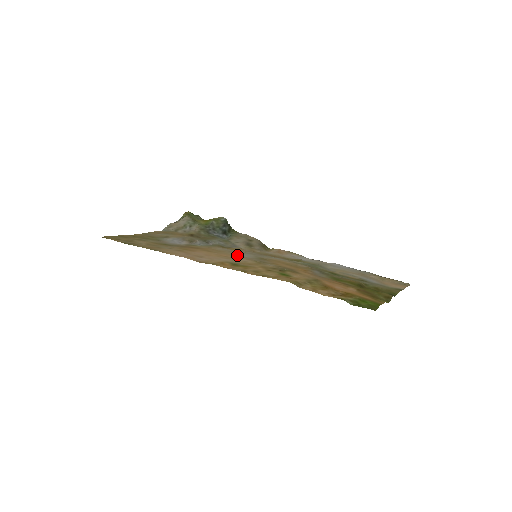
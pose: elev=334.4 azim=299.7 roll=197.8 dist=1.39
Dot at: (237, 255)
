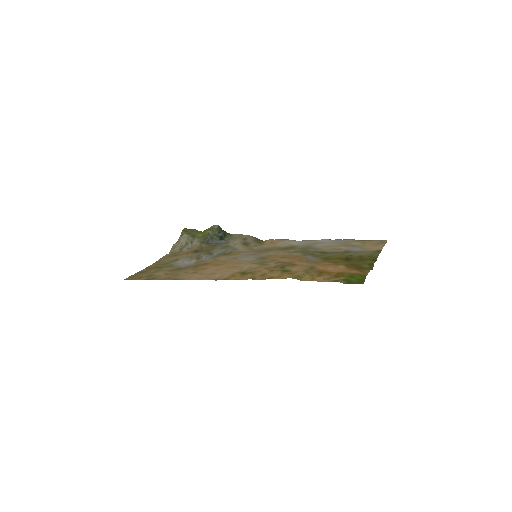
Dot at: (241, 261)
